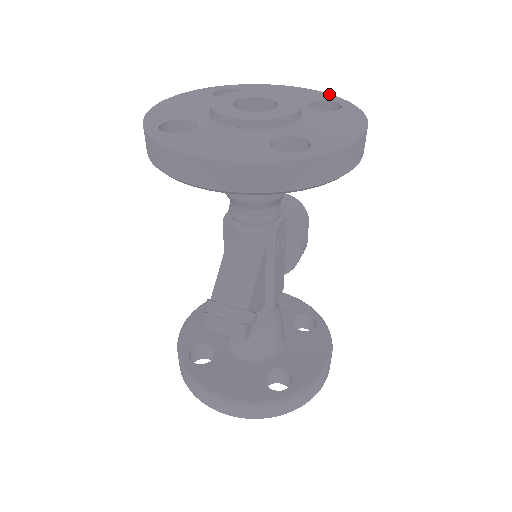
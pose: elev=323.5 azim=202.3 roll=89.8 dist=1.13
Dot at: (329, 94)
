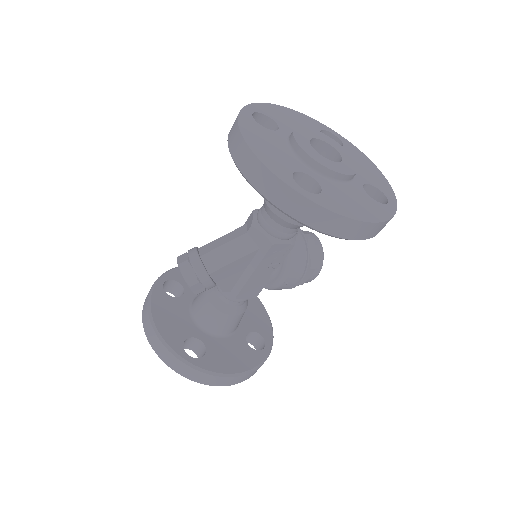
Dot at: (394, 194)
